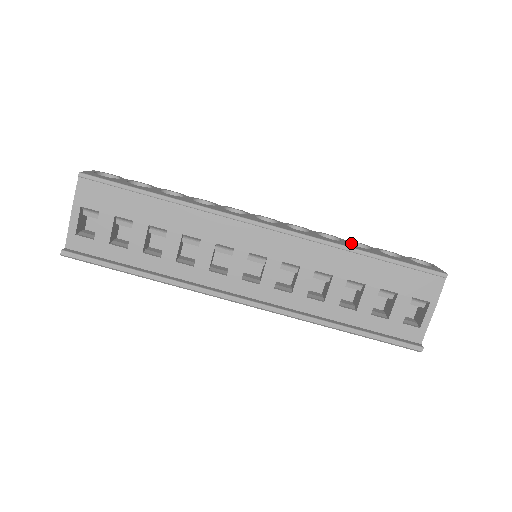
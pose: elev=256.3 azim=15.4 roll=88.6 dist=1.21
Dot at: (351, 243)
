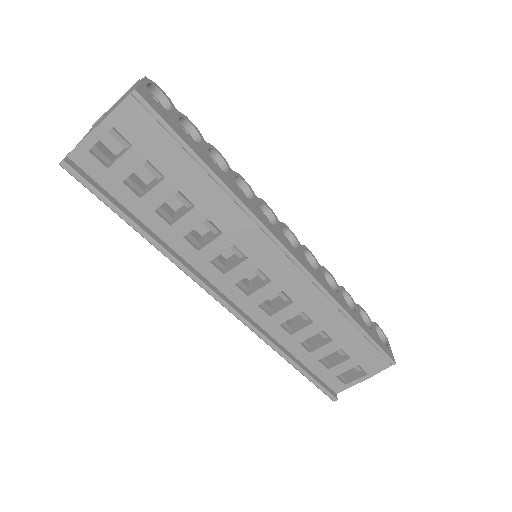
Dot at: (342, 291)
